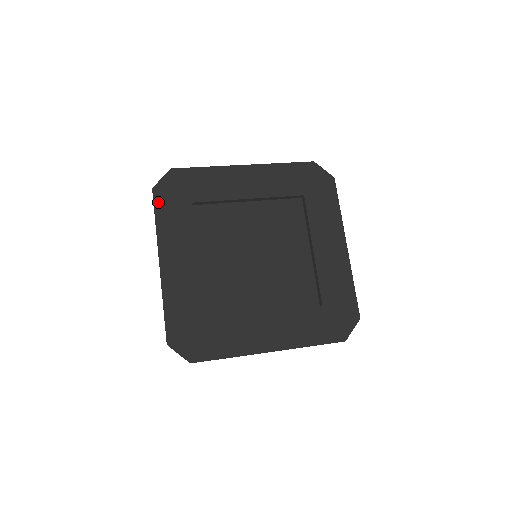
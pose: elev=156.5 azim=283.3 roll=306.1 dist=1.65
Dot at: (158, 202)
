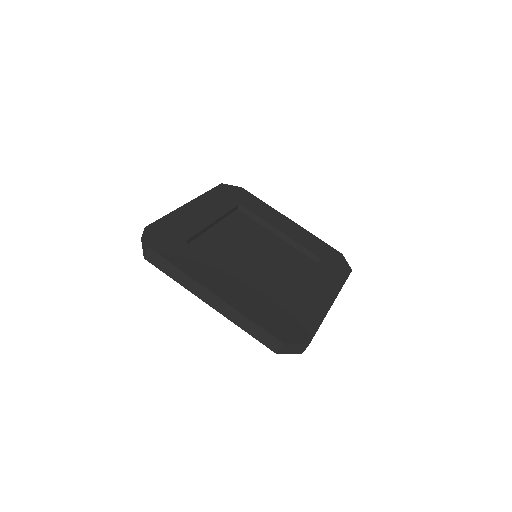
Dot at: (163, 254)
